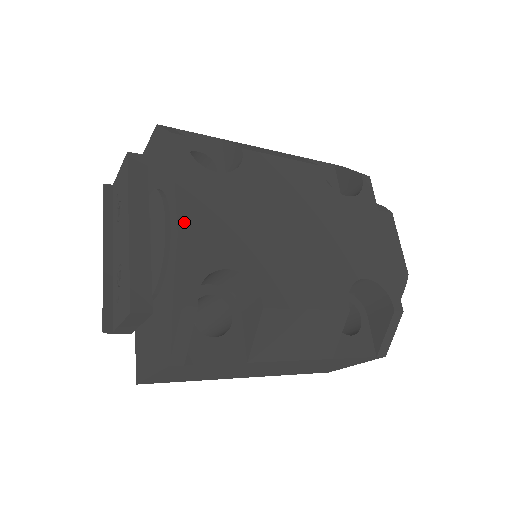
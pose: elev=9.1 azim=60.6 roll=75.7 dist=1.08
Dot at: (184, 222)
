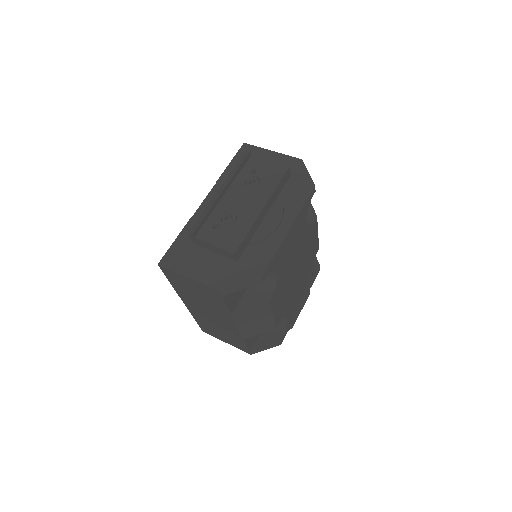
Dot at: (287, 236)
